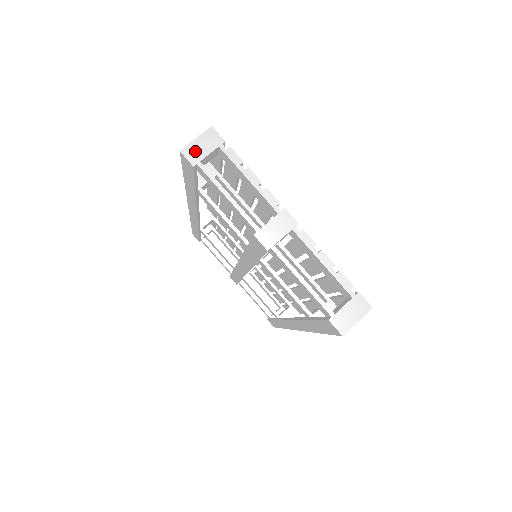
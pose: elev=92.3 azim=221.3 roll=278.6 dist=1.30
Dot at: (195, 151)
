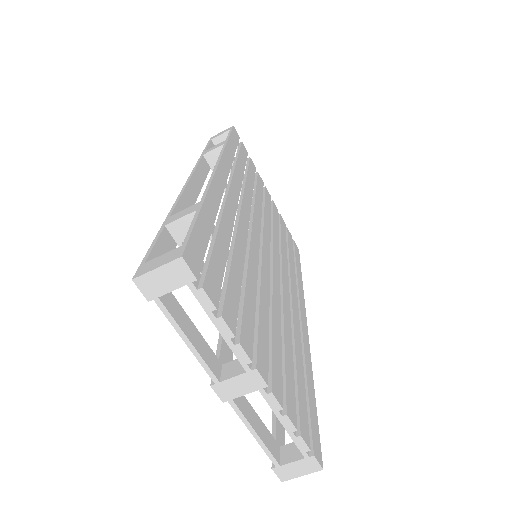
Dot at: (153, 284)
